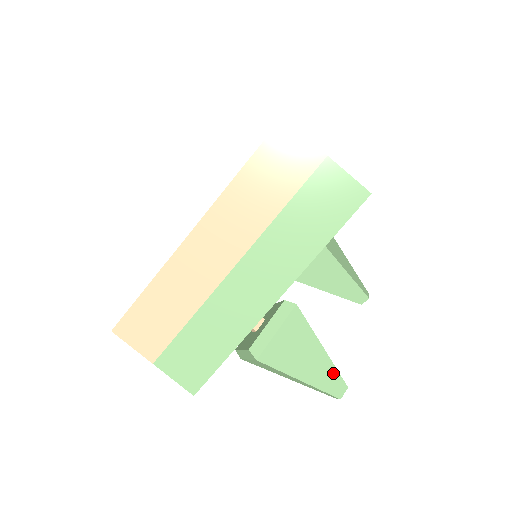
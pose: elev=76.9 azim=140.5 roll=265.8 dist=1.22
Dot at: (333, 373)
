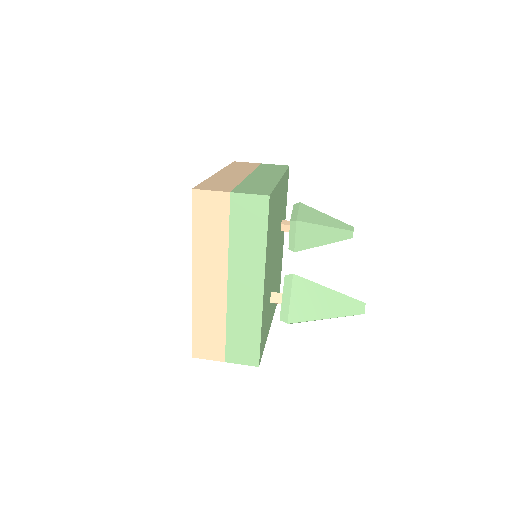
Dot at: (348, 301)
